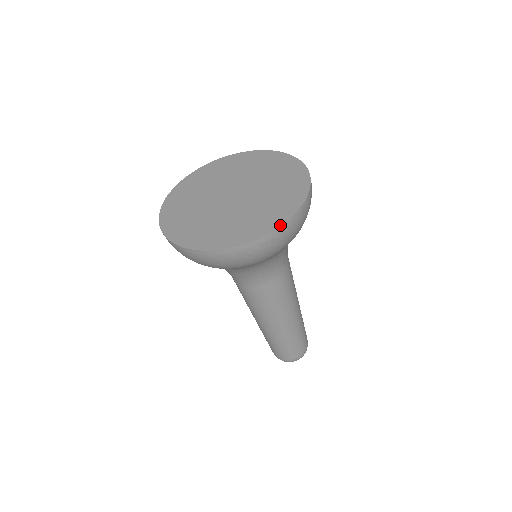
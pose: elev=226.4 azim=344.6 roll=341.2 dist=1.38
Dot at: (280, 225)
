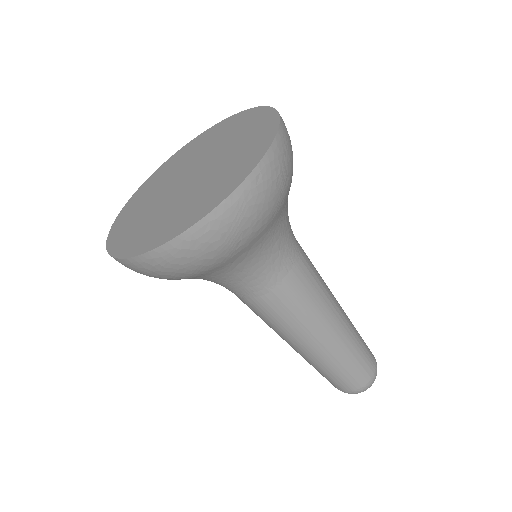
Dot at: (210, 210)
